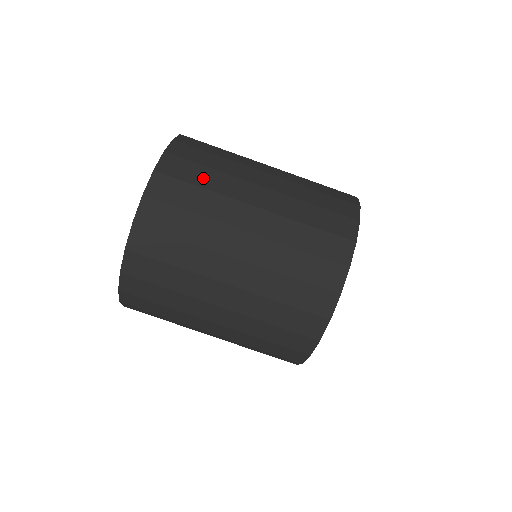
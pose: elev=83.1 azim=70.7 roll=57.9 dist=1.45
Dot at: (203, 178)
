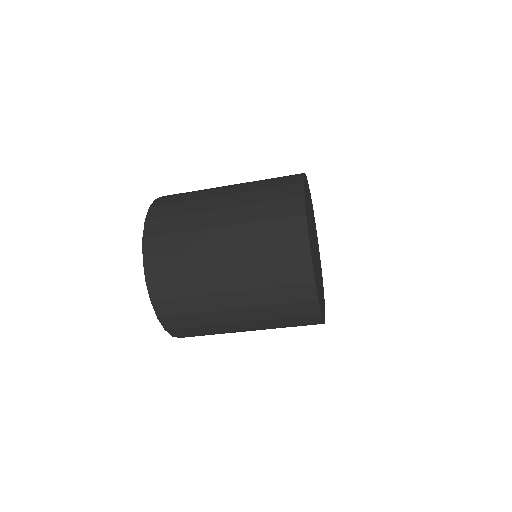
Dot at: (202, 331)
